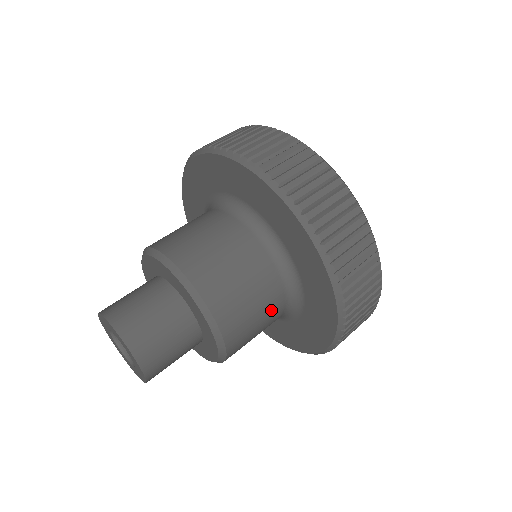
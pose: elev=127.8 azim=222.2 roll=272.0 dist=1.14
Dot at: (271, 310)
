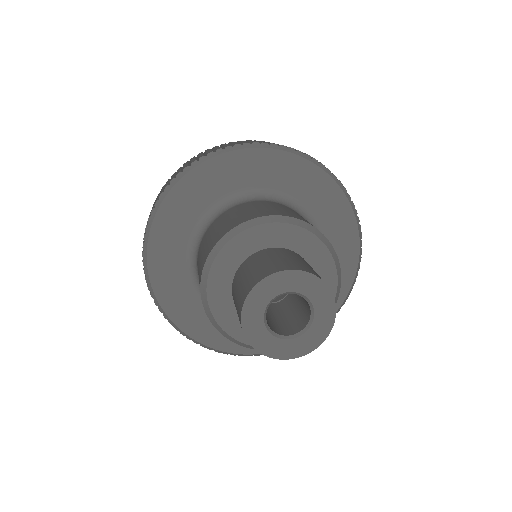
Dot at: occluded
